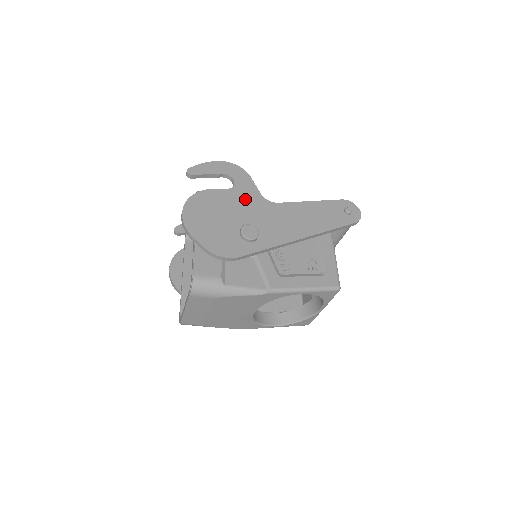
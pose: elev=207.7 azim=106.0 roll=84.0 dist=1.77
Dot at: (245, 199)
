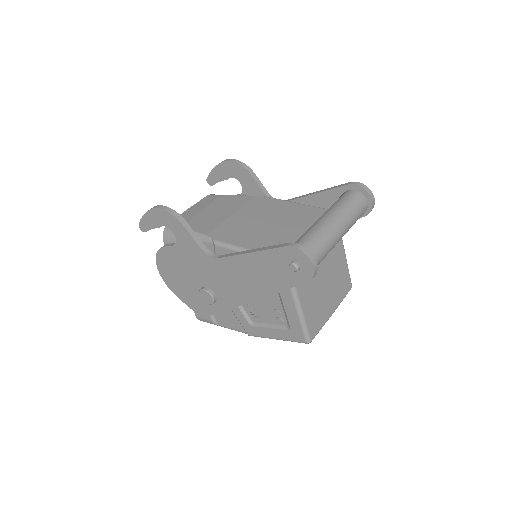
Dot at: (191, 256)
